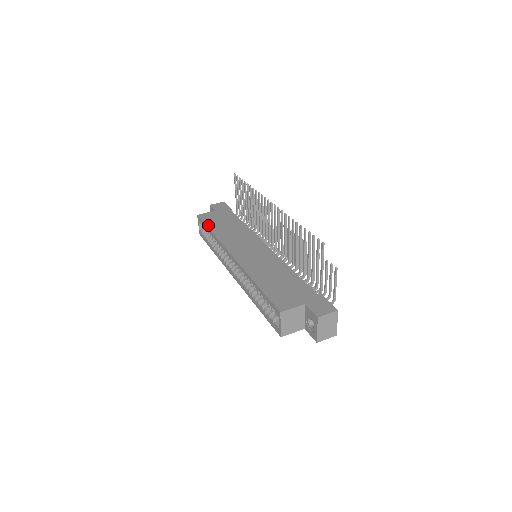
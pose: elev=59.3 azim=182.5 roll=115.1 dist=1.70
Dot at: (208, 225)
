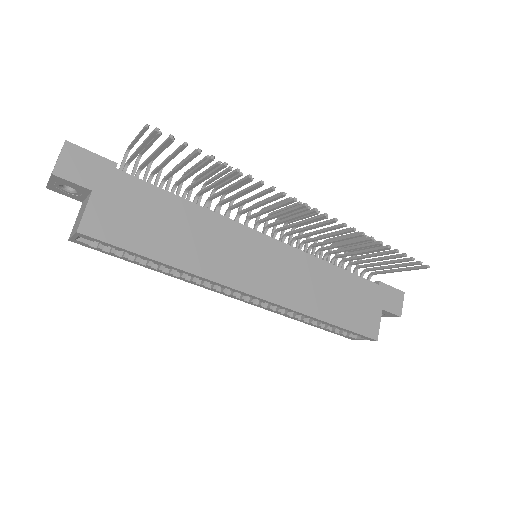
Dot at: (141, 251)
